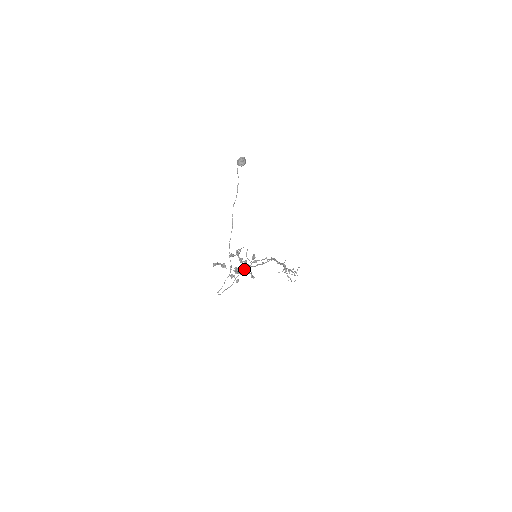
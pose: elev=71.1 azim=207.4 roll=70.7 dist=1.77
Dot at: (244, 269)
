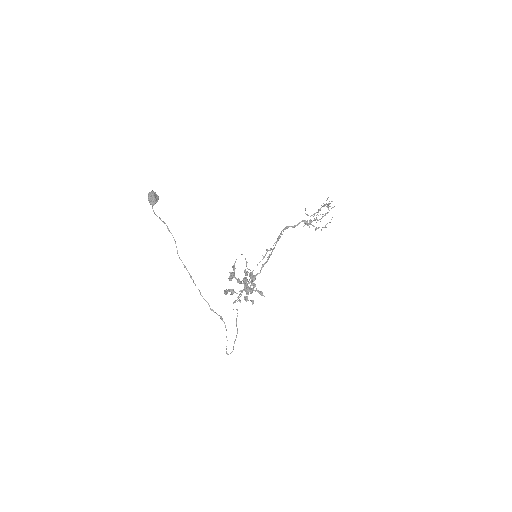
Dot at: (250, 286)
